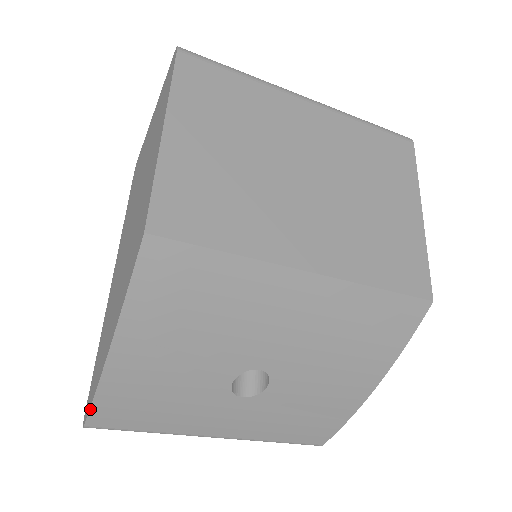
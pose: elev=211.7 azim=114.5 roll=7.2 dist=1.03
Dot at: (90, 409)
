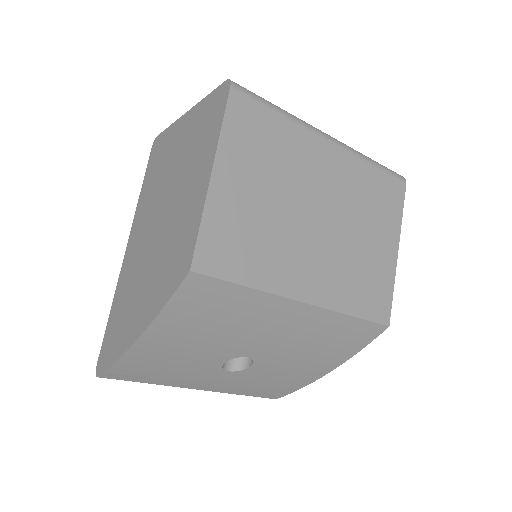
Dot at: (108, 369)
